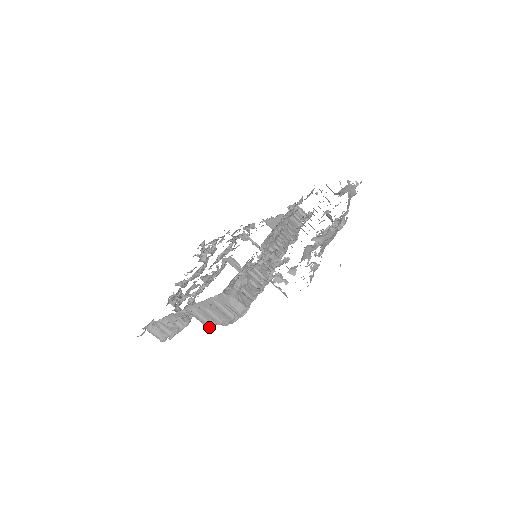
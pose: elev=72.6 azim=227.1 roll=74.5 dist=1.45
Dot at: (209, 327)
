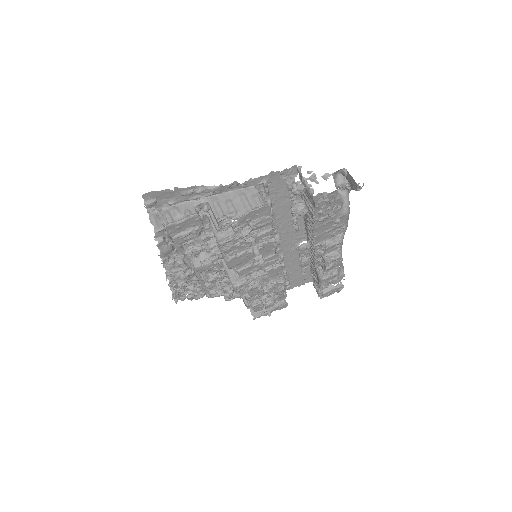
Dot at: (221, 216)
